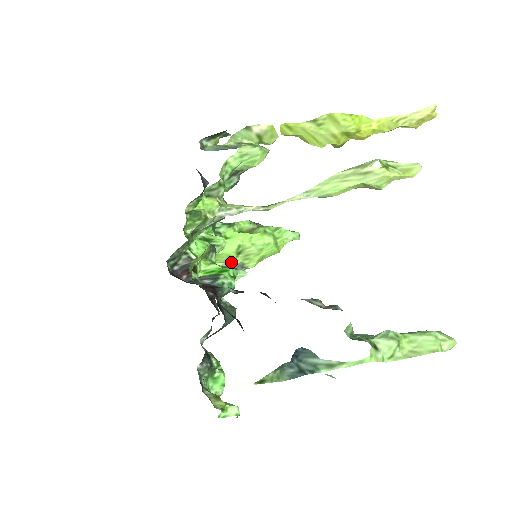
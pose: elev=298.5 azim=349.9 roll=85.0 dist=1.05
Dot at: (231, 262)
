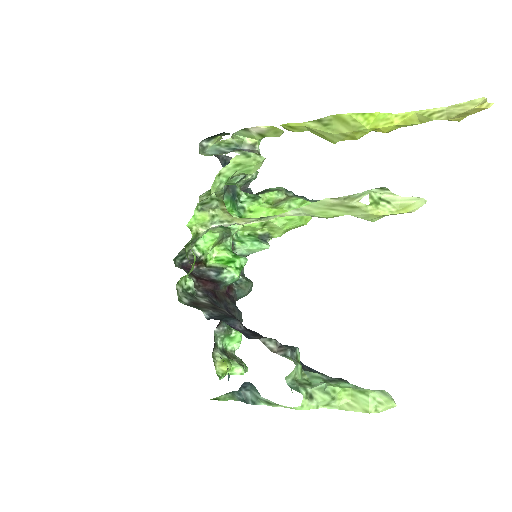
Dot at: (258, 231)
